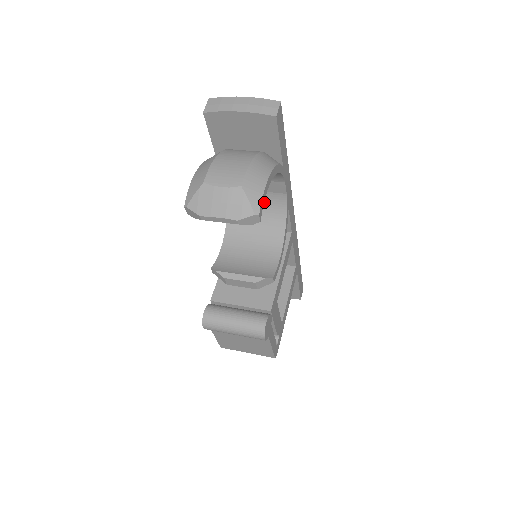
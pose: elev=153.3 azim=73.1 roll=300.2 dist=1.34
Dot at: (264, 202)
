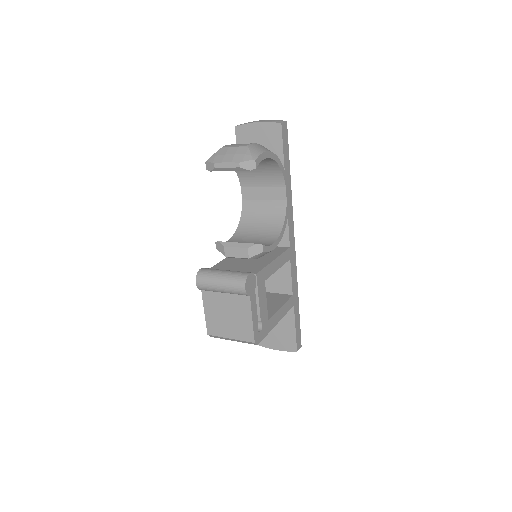
Dot at: (269, 210)
